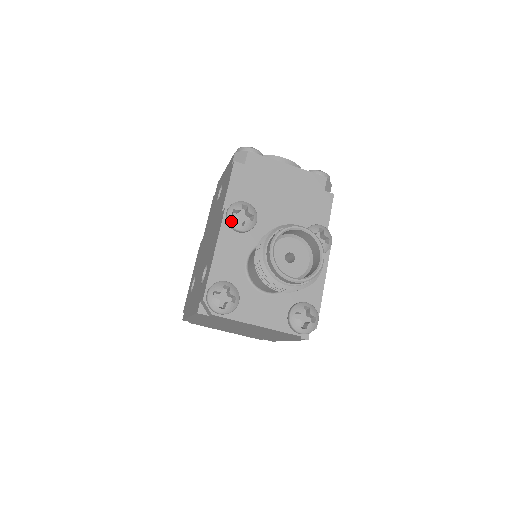
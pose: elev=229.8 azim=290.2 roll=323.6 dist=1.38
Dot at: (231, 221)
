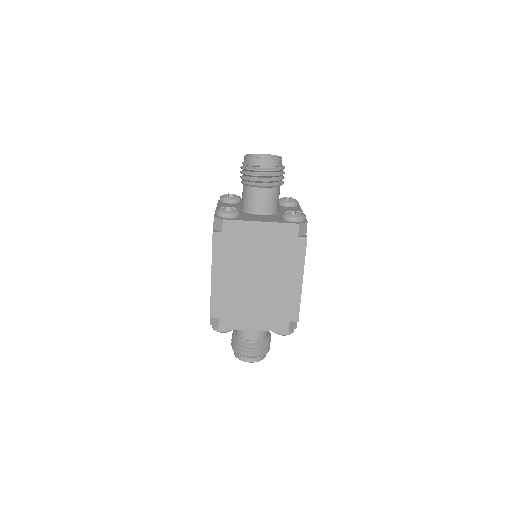
Dot at: (223, 197)
